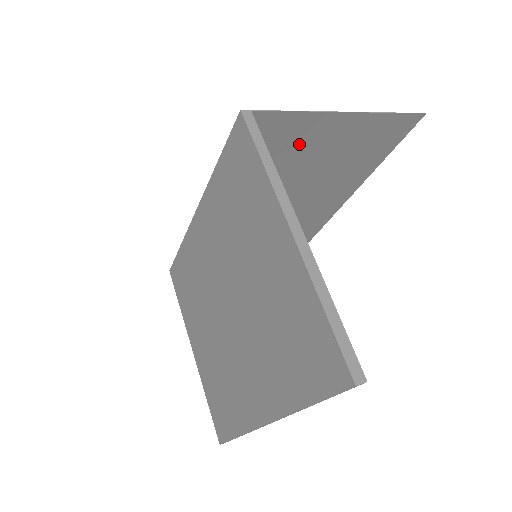
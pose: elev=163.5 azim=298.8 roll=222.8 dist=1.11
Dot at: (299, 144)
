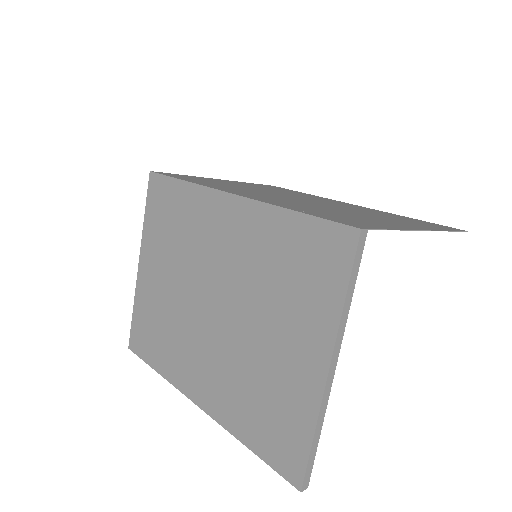
Dot at: (368, 219)
